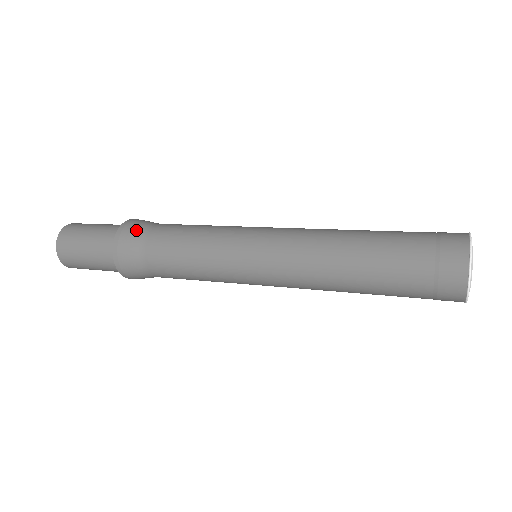
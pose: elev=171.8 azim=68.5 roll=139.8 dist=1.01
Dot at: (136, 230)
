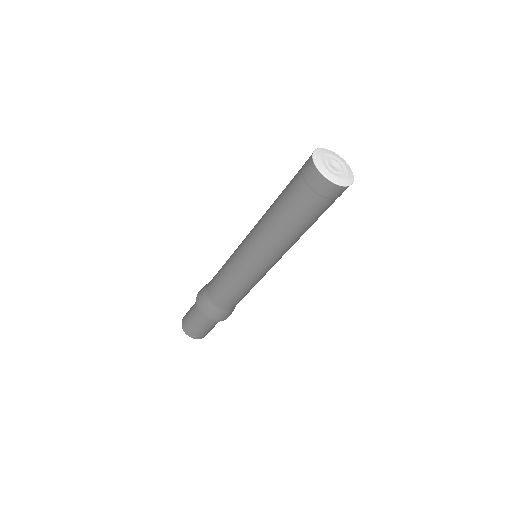
Dot at: (203, 289)
